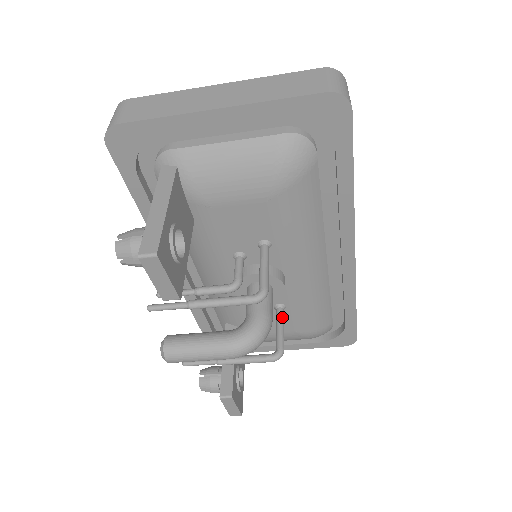
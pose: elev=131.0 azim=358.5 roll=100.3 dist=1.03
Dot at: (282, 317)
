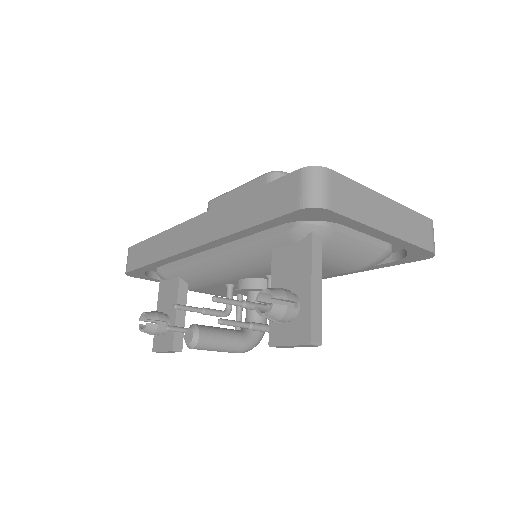
Dot at: occluded
